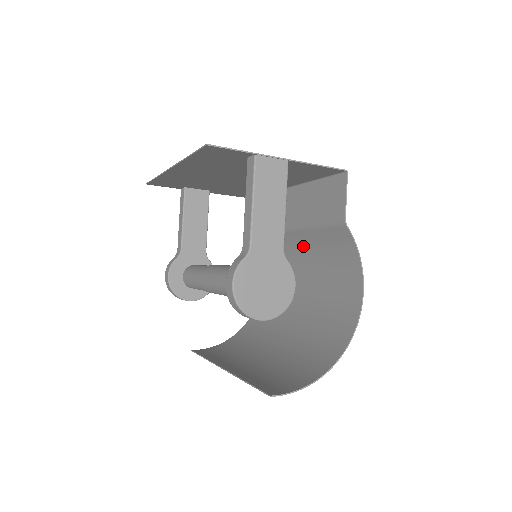
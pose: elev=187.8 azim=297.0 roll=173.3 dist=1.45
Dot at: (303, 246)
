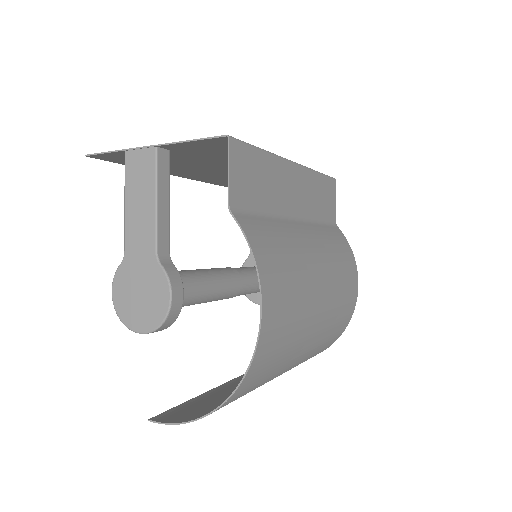
Dot at: (301, 240)
